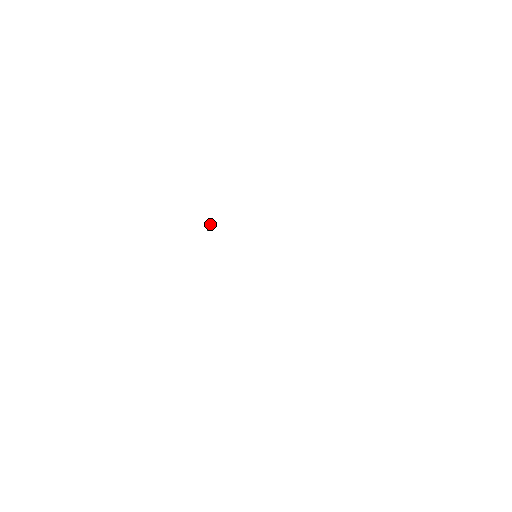
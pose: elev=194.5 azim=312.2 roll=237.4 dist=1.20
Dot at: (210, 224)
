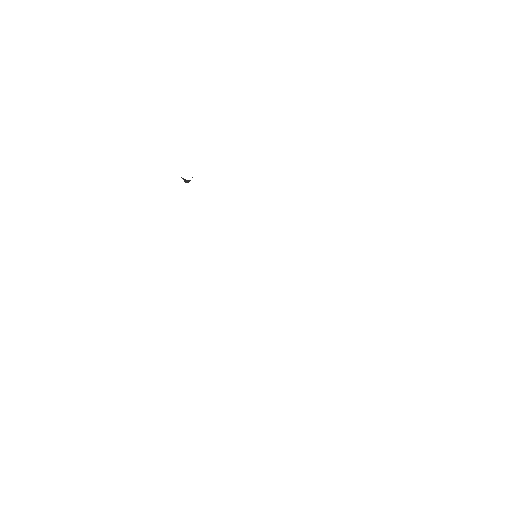
Dot at: occluded
